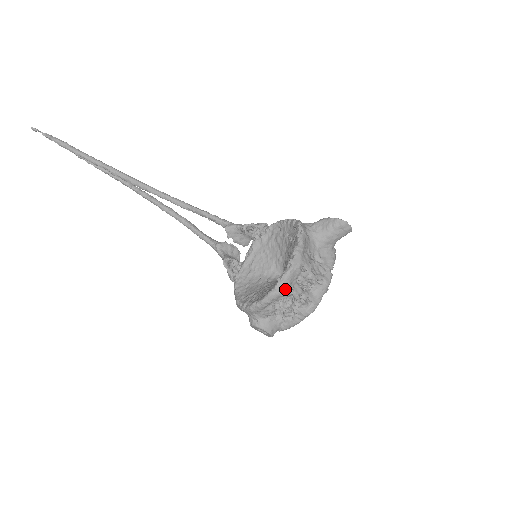
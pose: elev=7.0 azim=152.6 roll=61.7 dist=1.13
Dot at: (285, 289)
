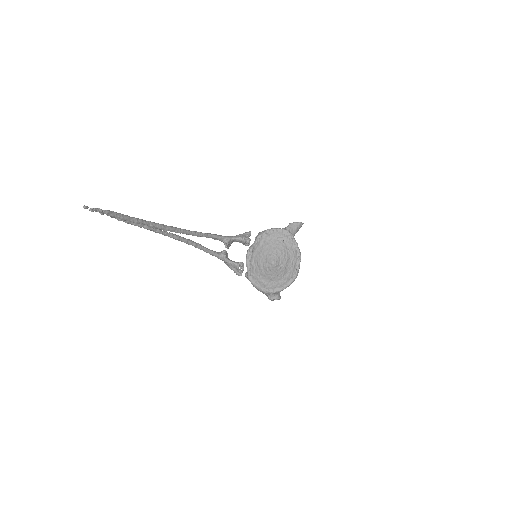
Dot at: occluded
